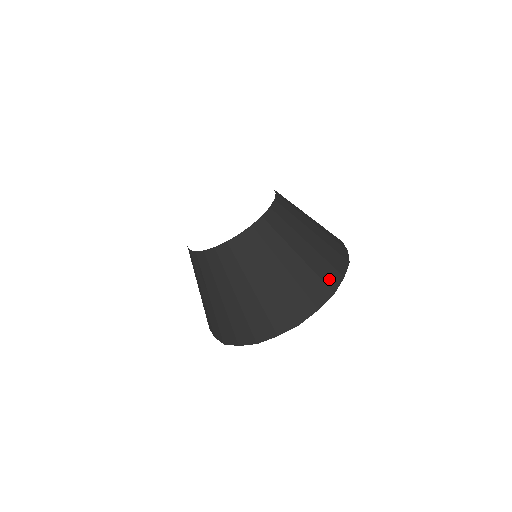
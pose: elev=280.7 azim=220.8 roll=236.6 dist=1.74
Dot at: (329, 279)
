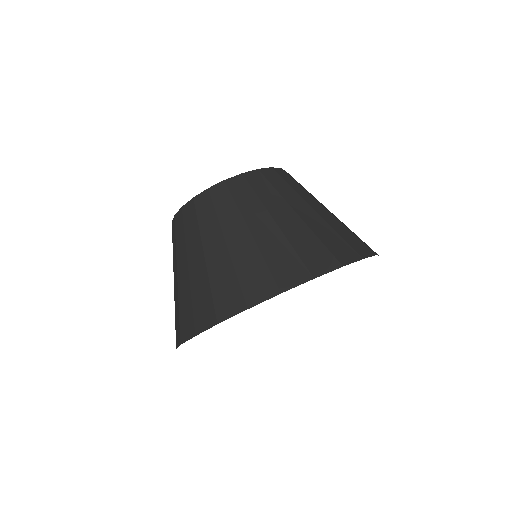
Dot at: (283, 273)
